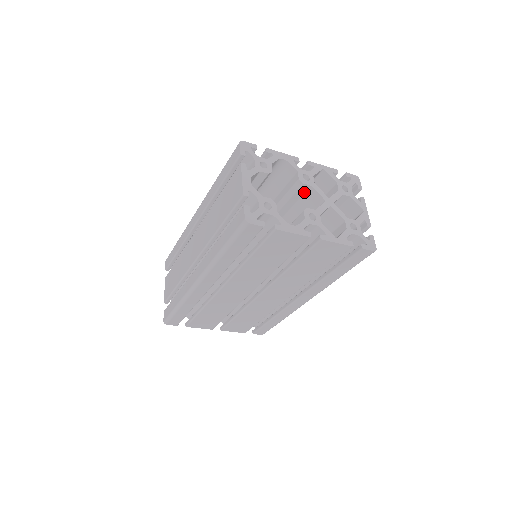
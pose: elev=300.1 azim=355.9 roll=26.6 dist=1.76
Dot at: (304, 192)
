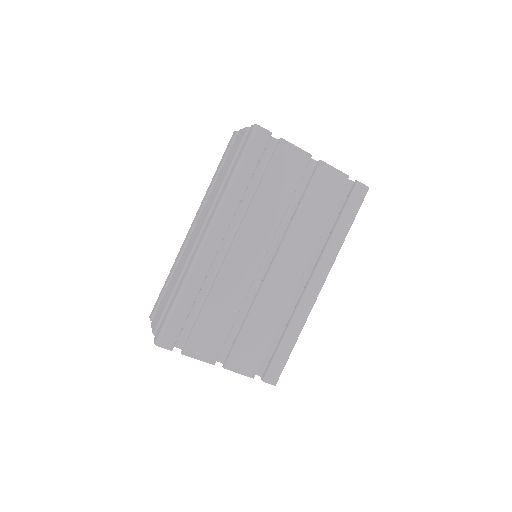
Dot at: occluded
